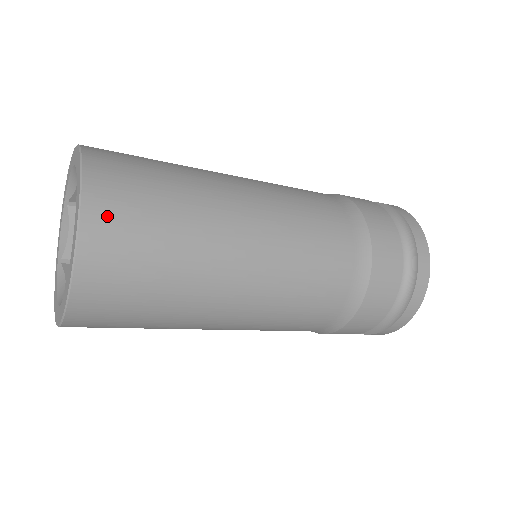
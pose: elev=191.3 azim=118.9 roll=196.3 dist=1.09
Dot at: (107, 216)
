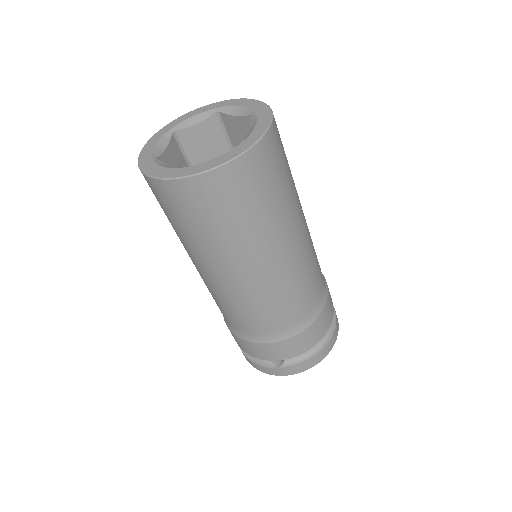
Dot at: (277, 128)
